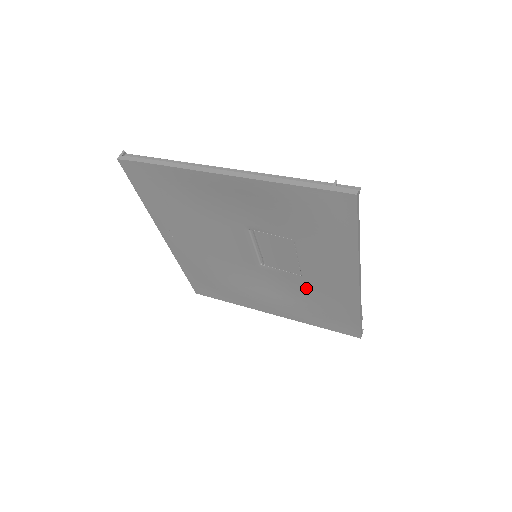
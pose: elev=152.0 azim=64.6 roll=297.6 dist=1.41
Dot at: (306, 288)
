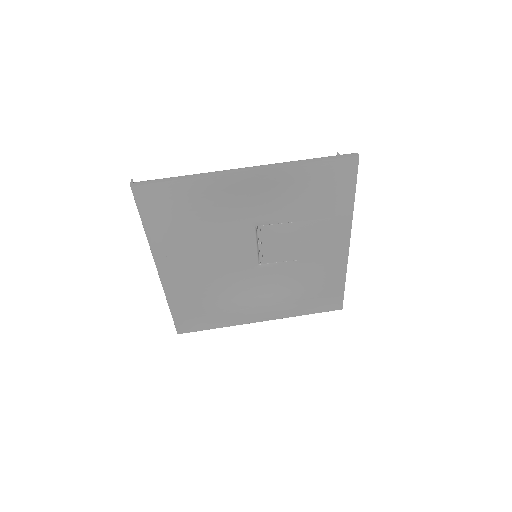
Dot at: (300, 273)
